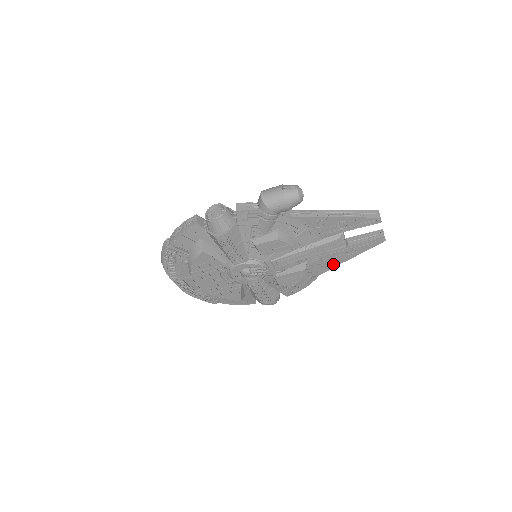
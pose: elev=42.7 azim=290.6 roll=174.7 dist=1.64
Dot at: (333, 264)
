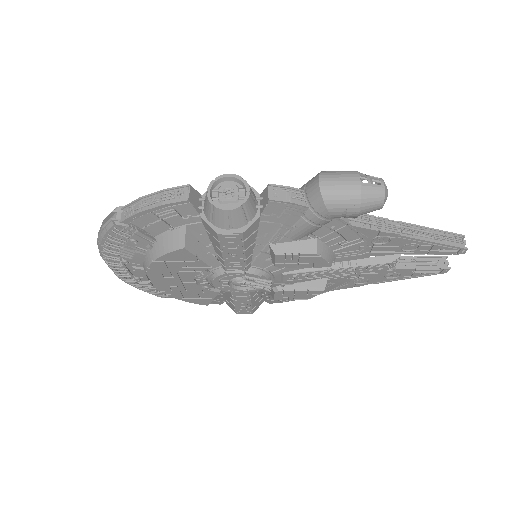
Dot at: (358, 283)
